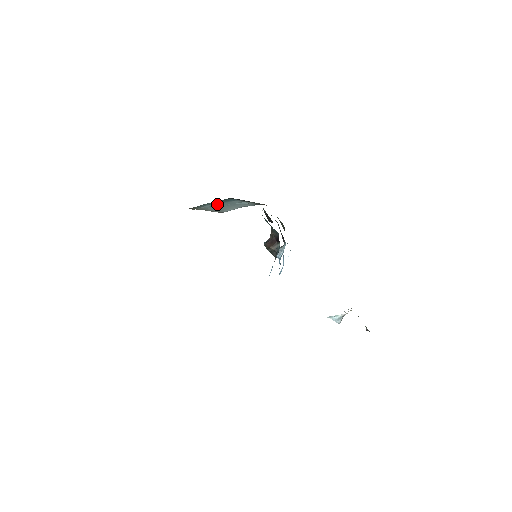
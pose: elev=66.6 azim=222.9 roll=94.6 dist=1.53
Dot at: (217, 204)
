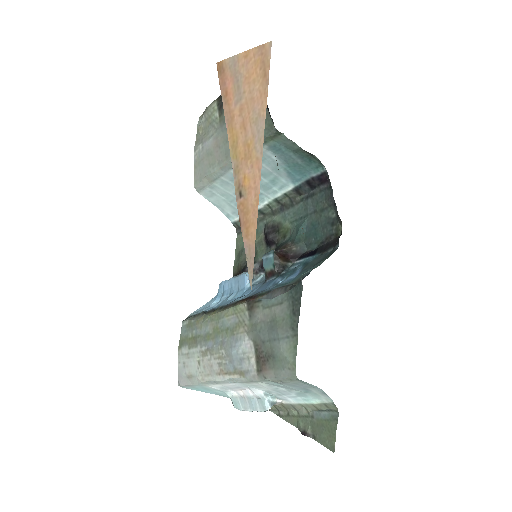
Dot at: (273, 165)
